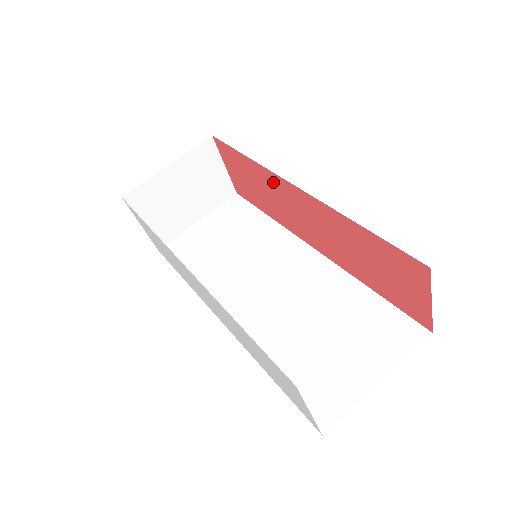
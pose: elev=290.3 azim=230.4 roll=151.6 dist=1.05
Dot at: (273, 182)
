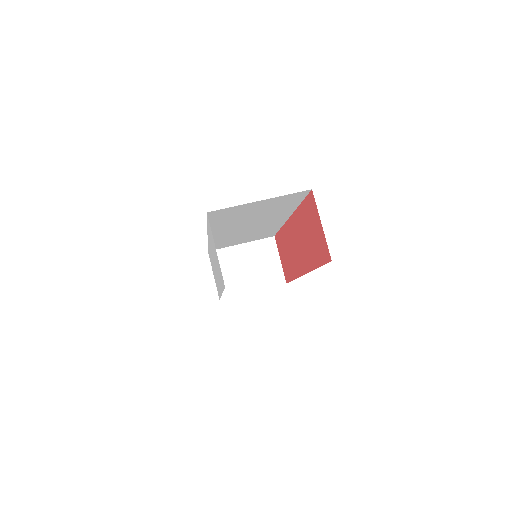
Dot at: (287, 233)
